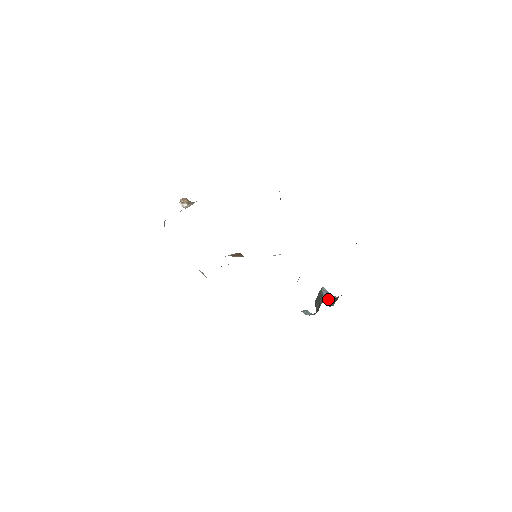
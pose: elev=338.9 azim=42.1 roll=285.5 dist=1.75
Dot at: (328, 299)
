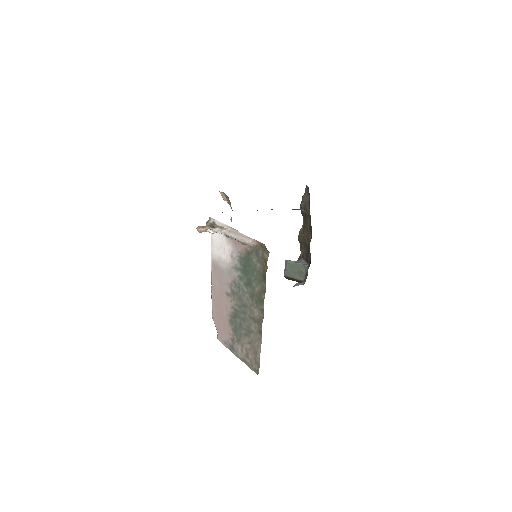
Dot at: (304, 263)
